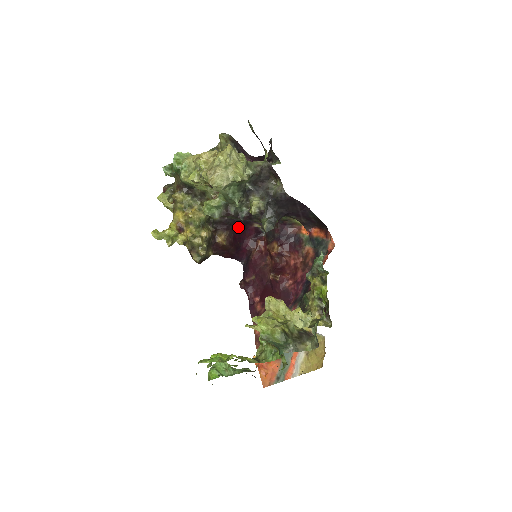
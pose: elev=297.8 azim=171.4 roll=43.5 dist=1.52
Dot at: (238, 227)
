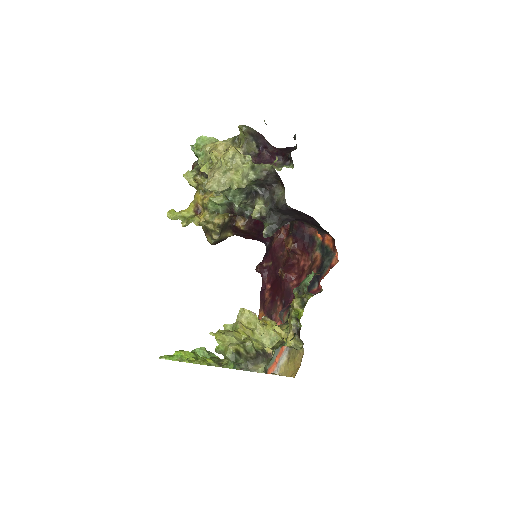
Dot at: occluded
